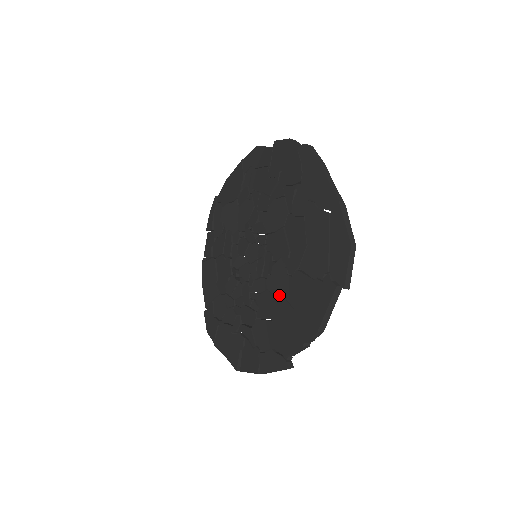
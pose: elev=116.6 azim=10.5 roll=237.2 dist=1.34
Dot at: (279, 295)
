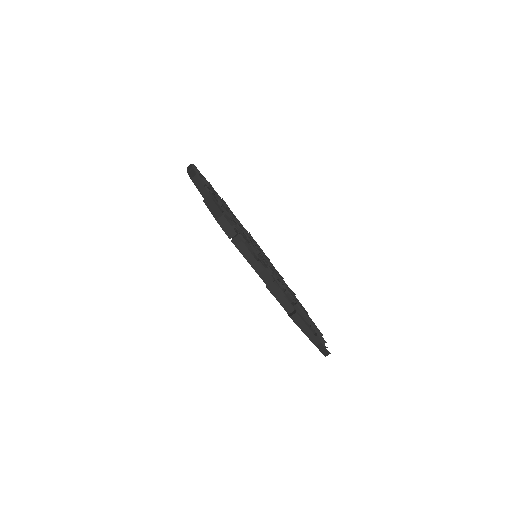
Dot at: occluded
